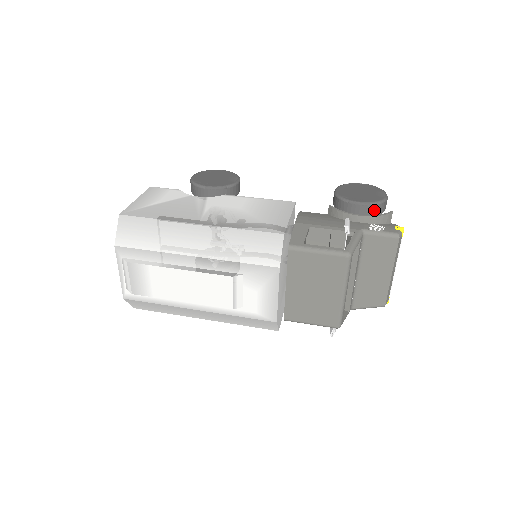
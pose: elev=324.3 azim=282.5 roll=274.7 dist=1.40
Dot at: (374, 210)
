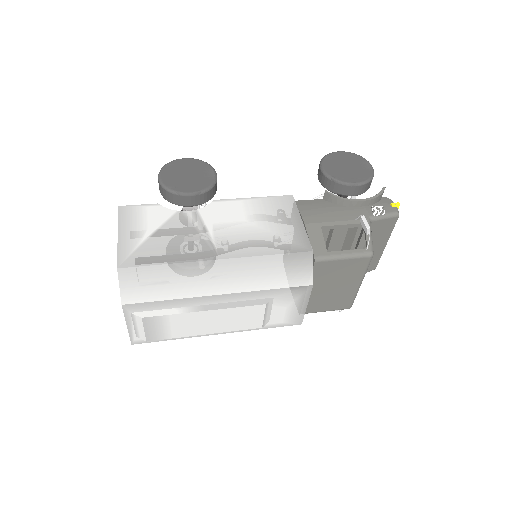
Dot at: (367, 187)
